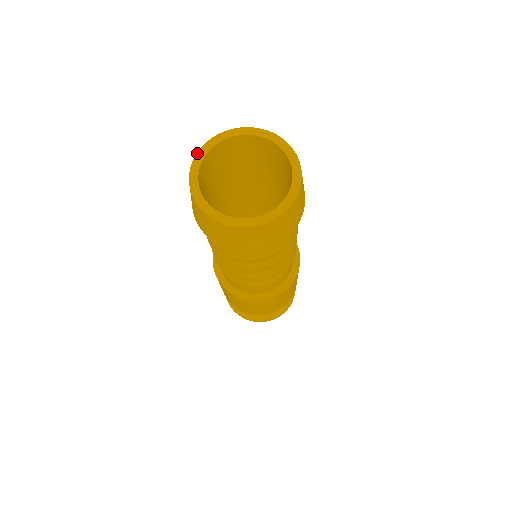
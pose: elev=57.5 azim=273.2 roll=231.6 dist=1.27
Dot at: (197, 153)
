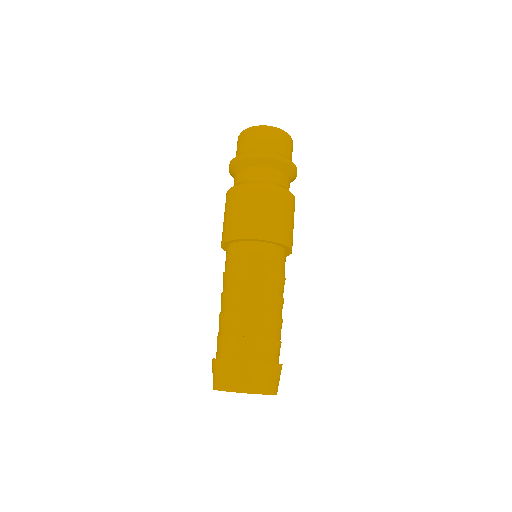
Dot at: occluded
